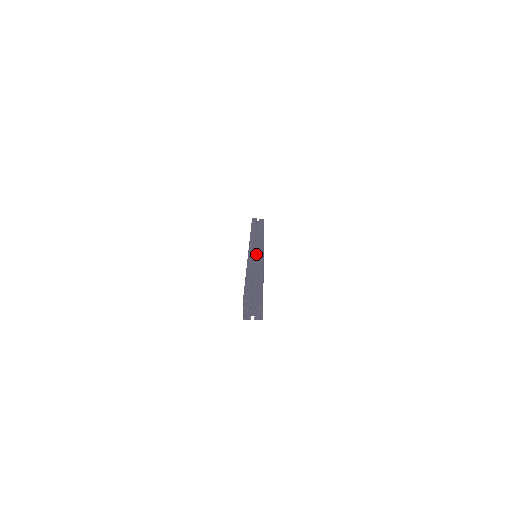
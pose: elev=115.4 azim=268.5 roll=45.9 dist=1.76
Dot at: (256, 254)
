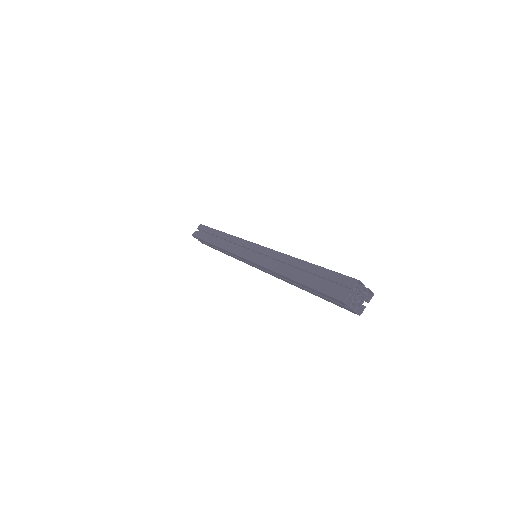
Dot at: (256, 254)
